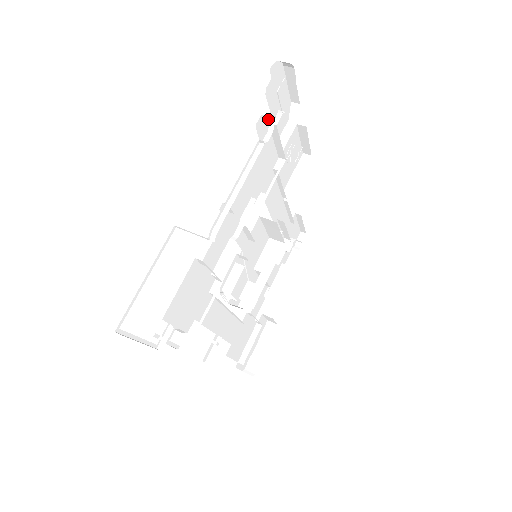
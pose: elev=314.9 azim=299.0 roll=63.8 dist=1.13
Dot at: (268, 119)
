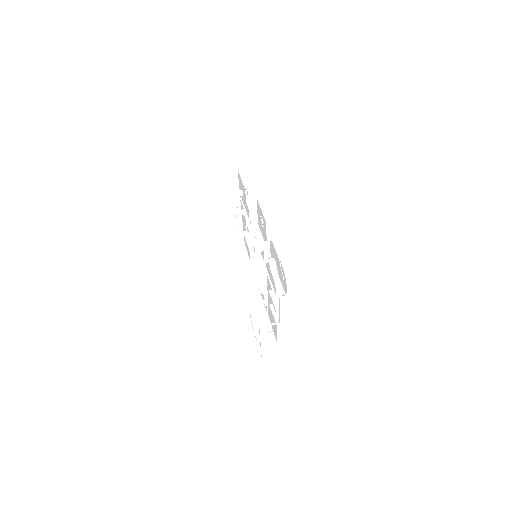
Dot at: occluded
